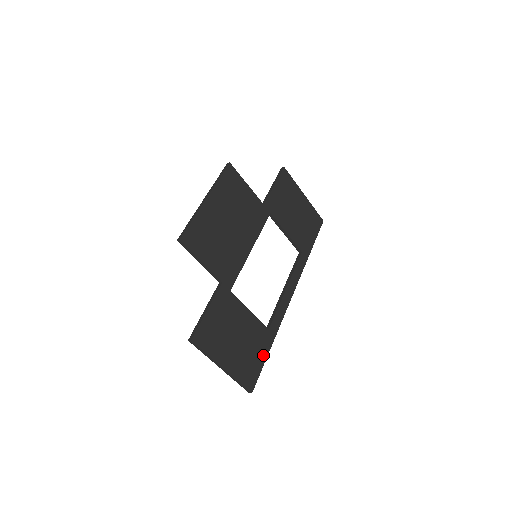
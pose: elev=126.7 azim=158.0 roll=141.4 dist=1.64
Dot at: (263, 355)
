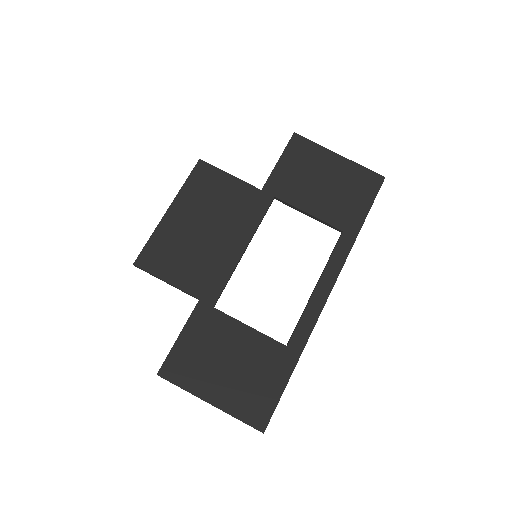
Dot at: (280, 381)
